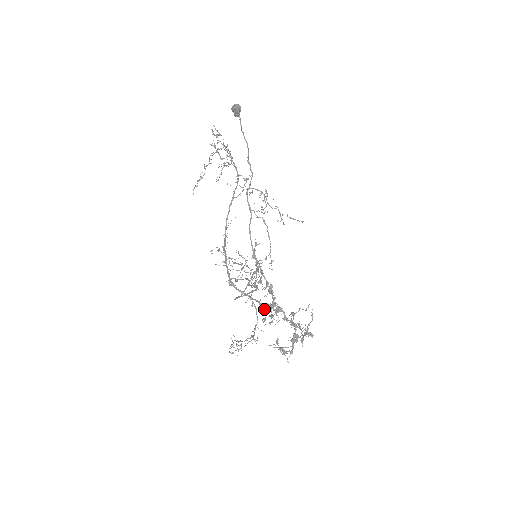
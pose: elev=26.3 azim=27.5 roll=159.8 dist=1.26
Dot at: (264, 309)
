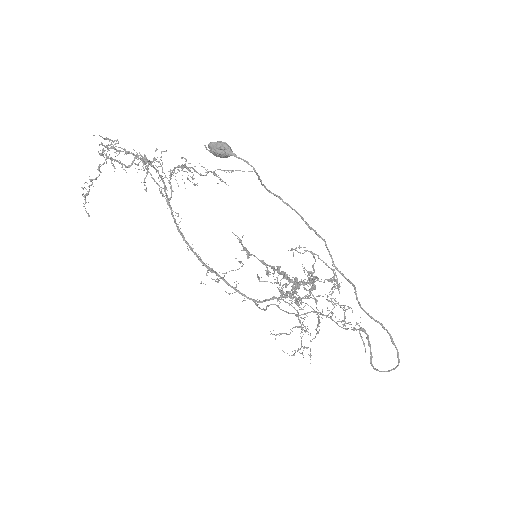
Dot at: occluded
